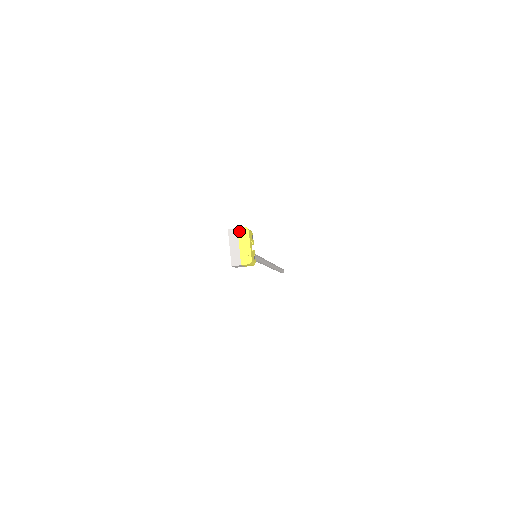
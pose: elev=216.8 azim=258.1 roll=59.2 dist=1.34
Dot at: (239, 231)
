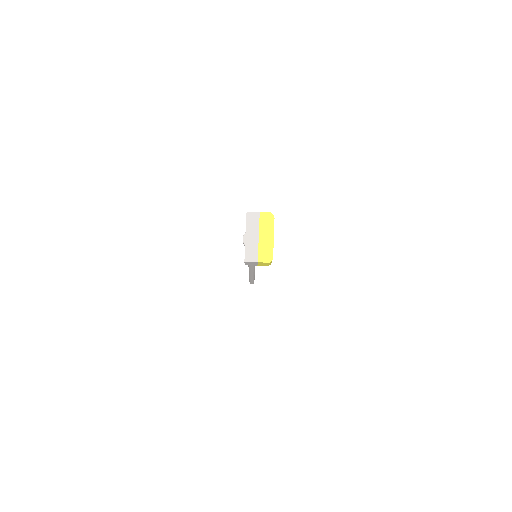
Dot at: (261, 217)
